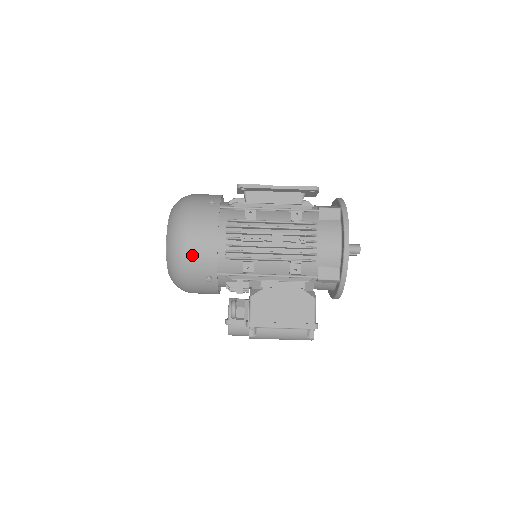
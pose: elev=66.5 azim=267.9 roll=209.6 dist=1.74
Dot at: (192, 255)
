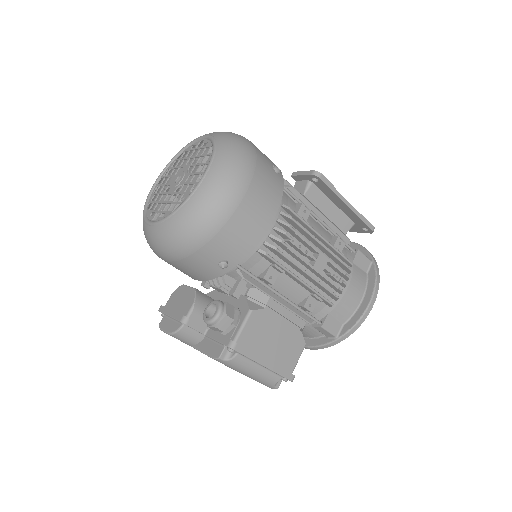
Dot at: (232, 224)
